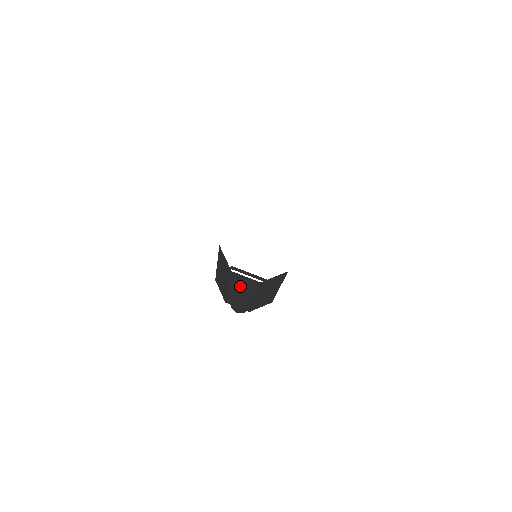
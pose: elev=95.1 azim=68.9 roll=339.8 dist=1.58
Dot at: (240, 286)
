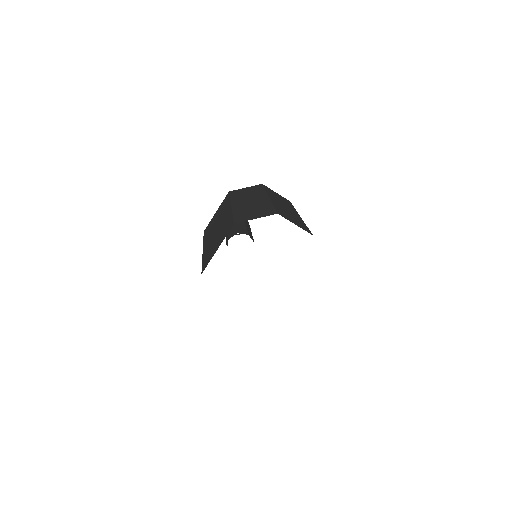
Dot at: occluded
